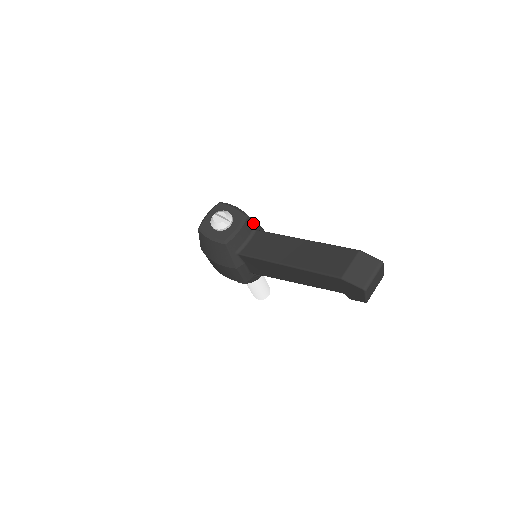
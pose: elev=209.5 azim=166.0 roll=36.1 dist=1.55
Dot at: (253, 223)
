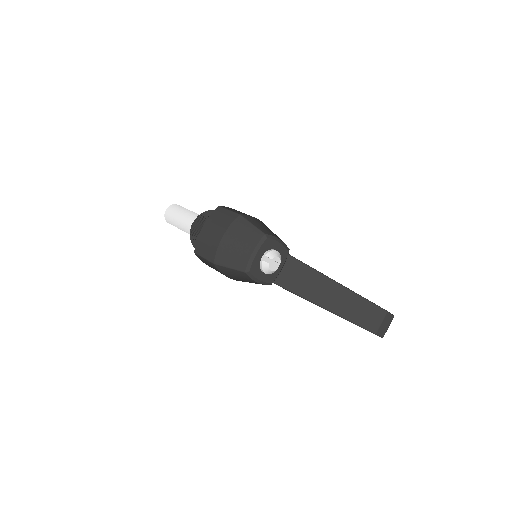
Dot at: occluded
